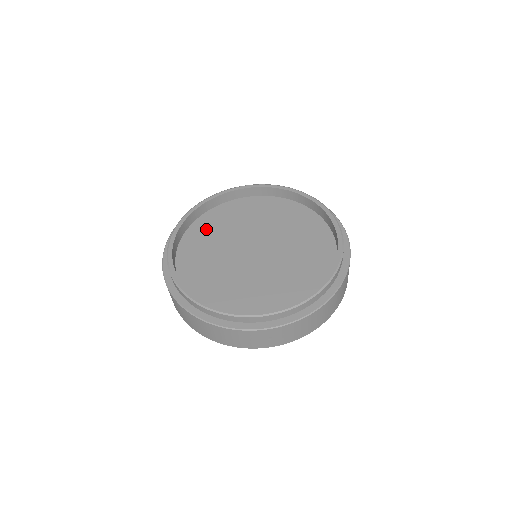
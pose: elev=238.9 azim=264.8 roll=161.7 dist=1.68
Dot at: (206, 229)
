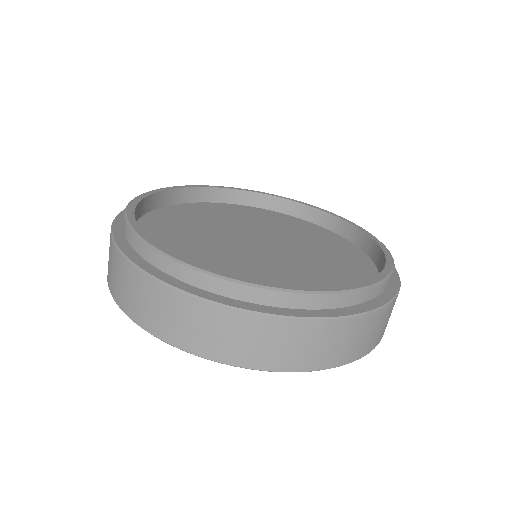
Dot at: (180, 216)
